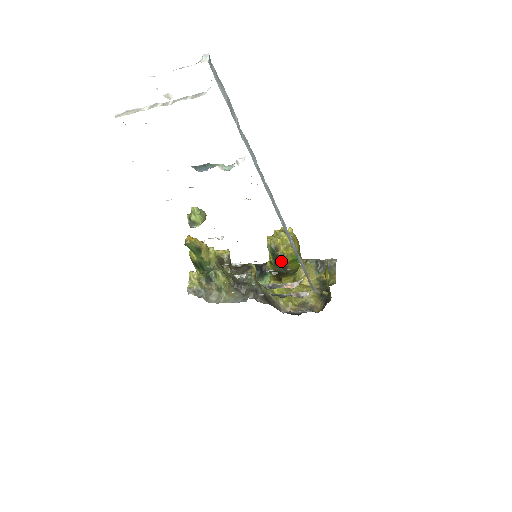
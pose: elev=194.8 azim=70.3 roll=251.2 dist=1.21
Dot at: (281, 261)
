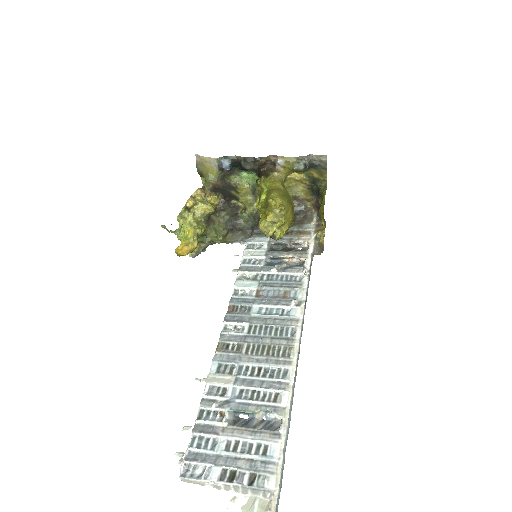
Dot at: occluded
